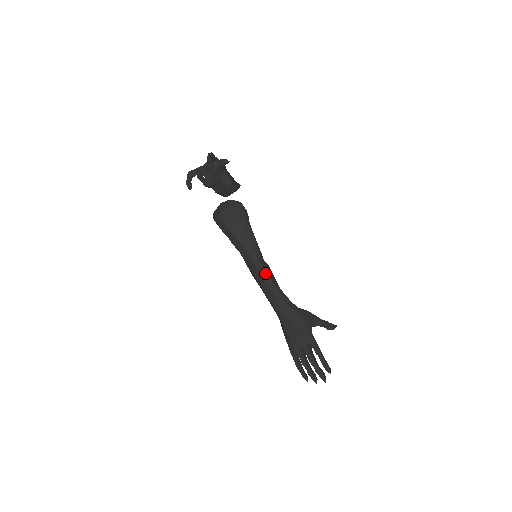
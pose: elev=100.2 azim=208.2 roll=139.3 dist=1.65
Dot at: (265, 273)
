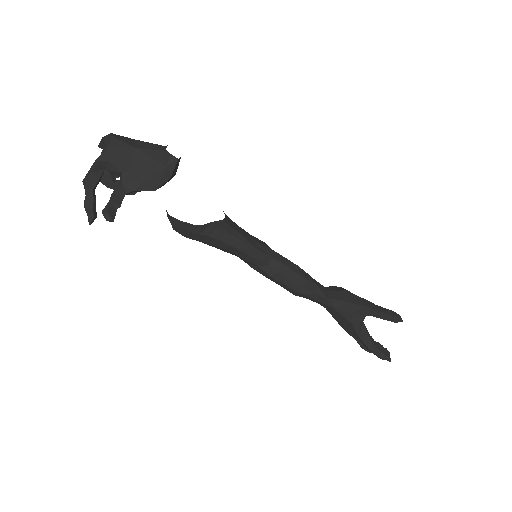
Dot at: (274, 280)
